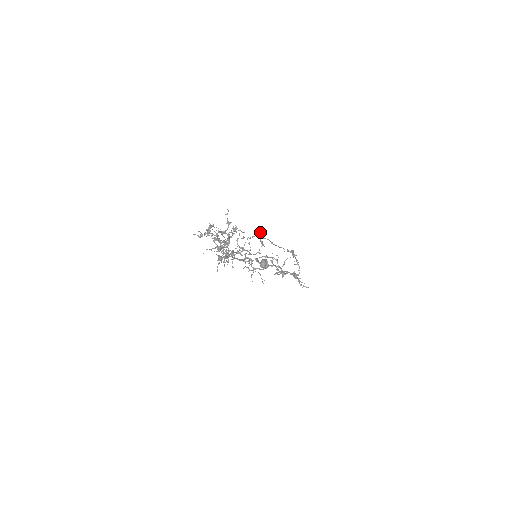
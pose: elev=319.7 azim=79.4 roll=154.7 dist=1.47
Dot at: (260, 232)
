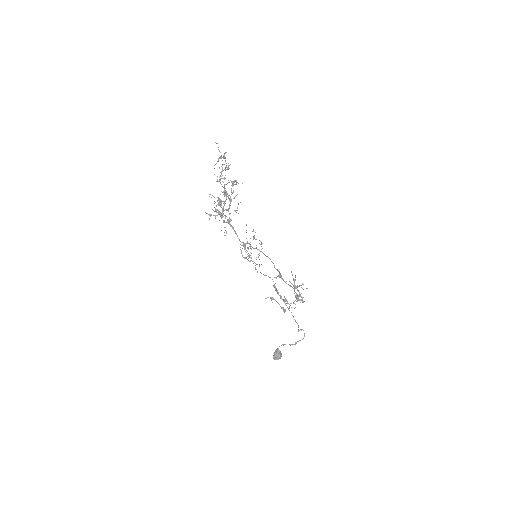
Dot at: occluded
